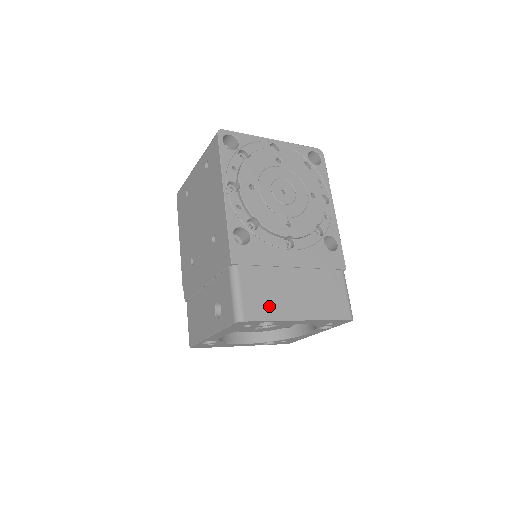
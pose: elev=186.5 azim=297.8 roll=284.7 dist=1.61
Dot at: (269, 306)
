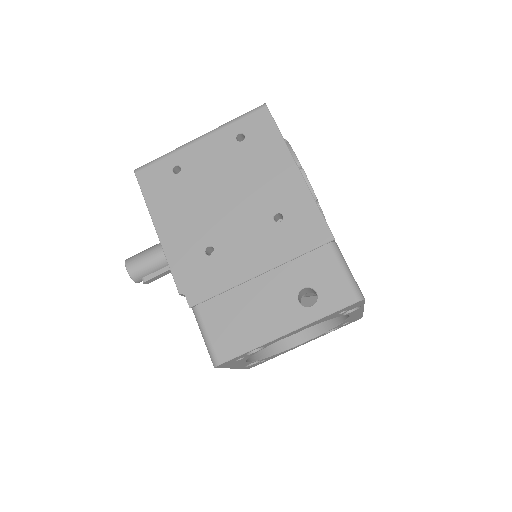
Dot at: occluded
